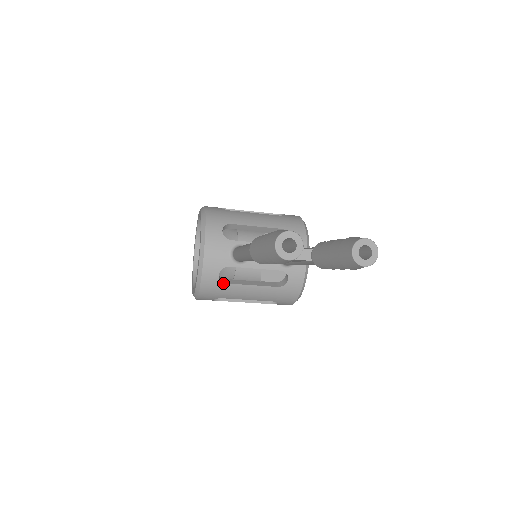
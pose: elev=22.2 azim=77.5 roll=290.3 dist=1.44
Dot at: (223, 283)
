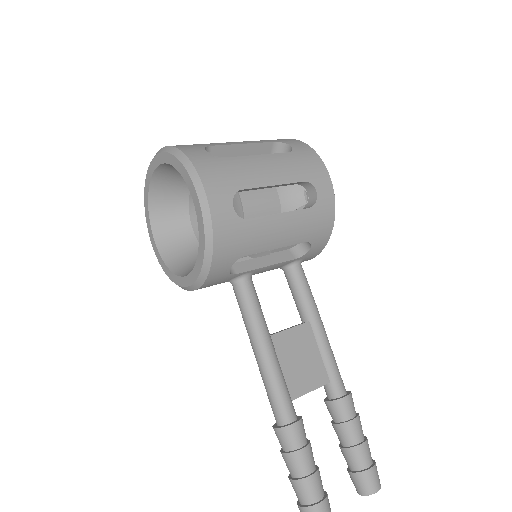
Dot at: occluded
